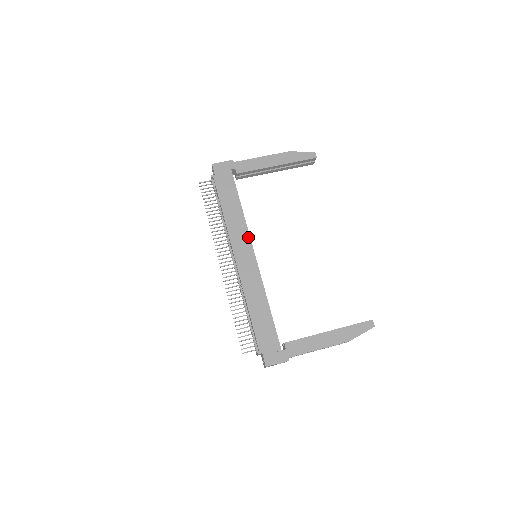
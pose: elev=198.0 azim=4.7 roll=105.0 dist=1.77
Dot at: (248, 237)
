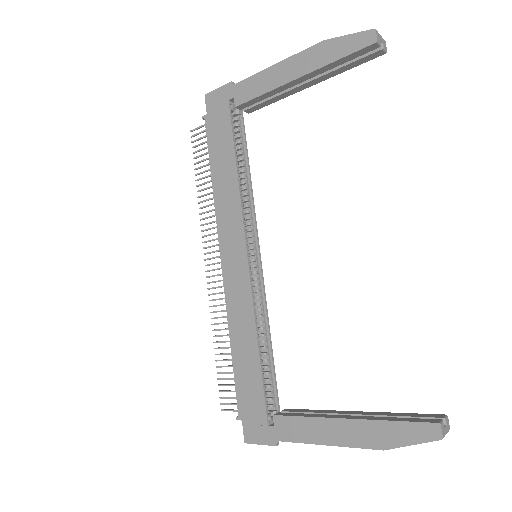
Dot at: (241, 225)
